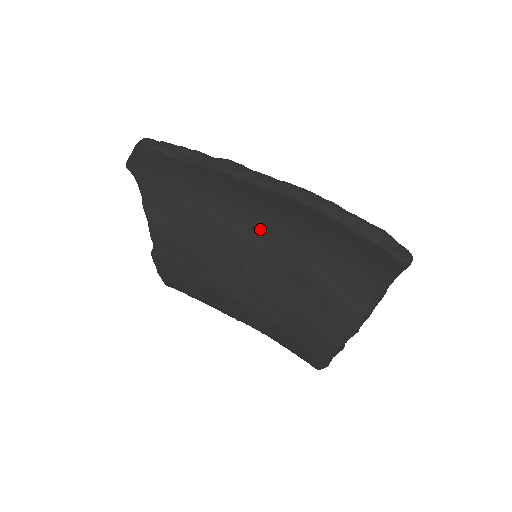
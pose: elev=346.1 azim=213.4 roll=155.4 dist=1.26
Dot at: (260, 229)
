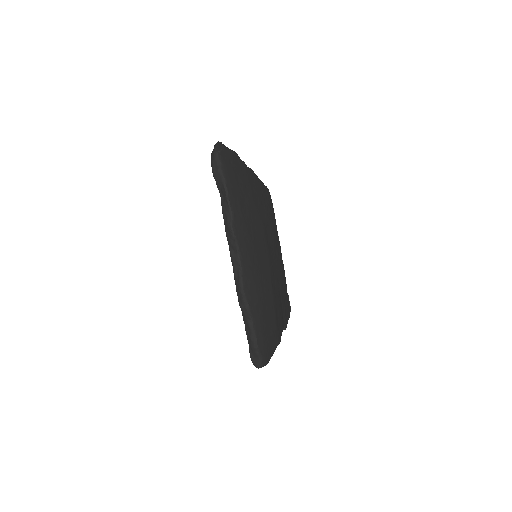
Dot at: occluded
